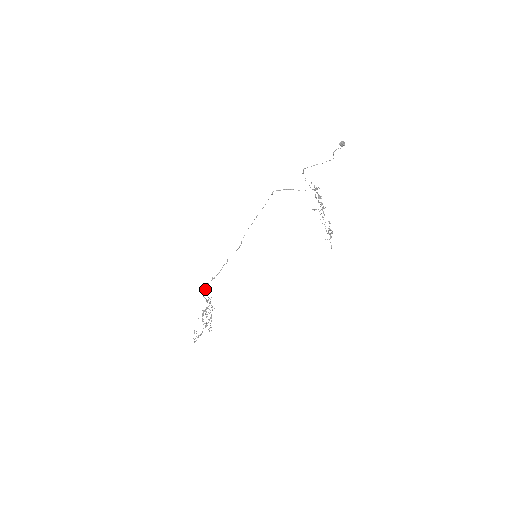
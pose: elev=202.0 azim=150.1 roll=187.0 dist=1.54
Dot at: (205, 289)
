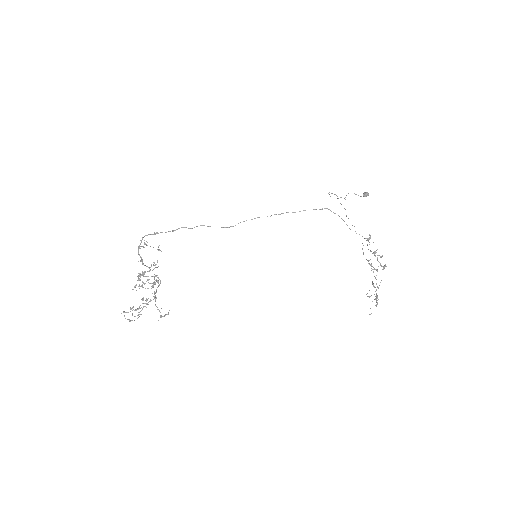
Dot at: occluded
